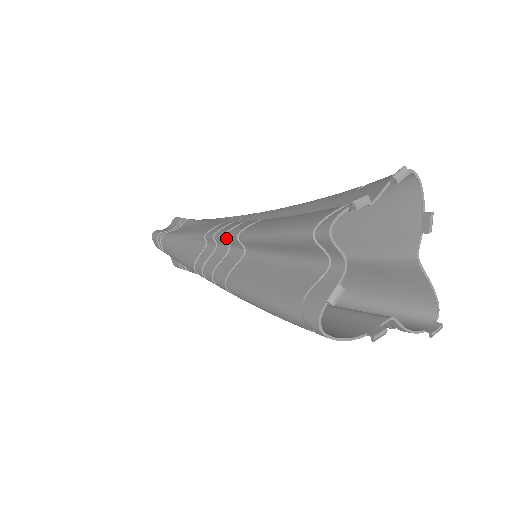
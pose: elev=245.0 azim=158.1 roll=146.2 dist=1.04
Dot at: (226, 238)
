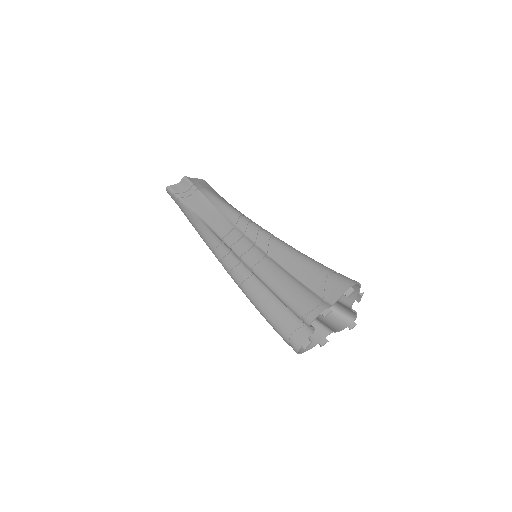
Dot at: (241, 260)
